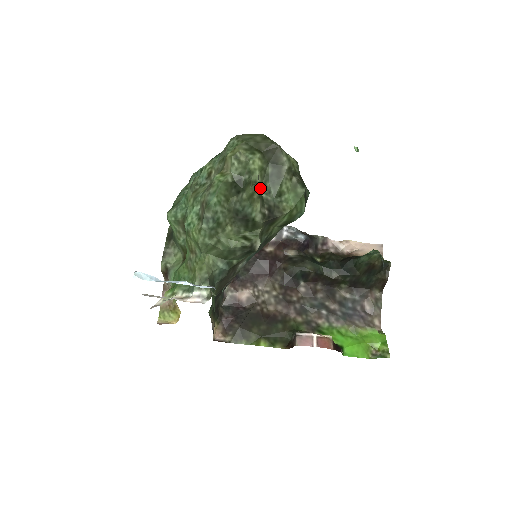
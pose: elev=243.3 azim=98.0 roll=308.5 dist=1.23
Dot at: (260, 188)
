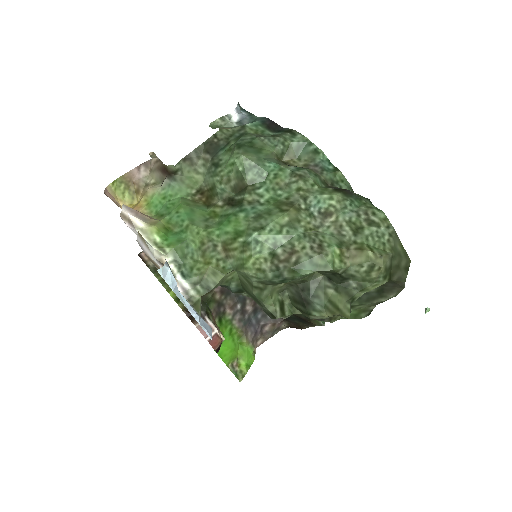
Dot at: occluded
